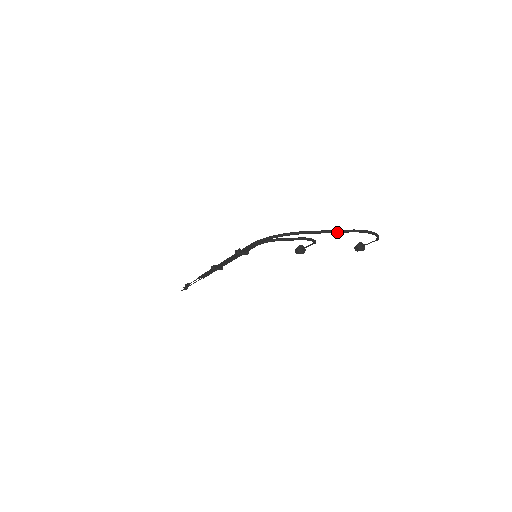
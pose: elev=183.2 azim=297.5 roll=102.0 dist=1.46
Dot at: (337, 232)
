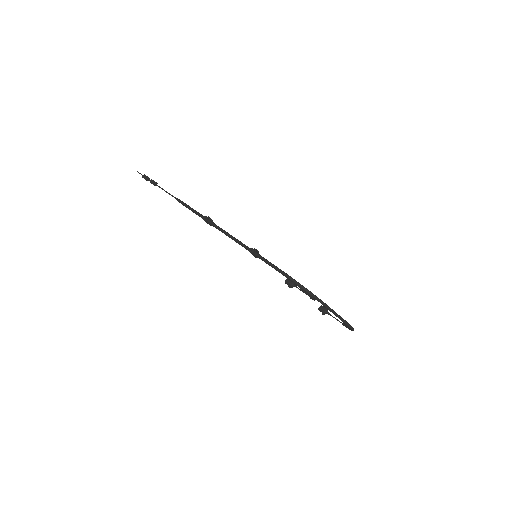
Dot at: (340, 319)
